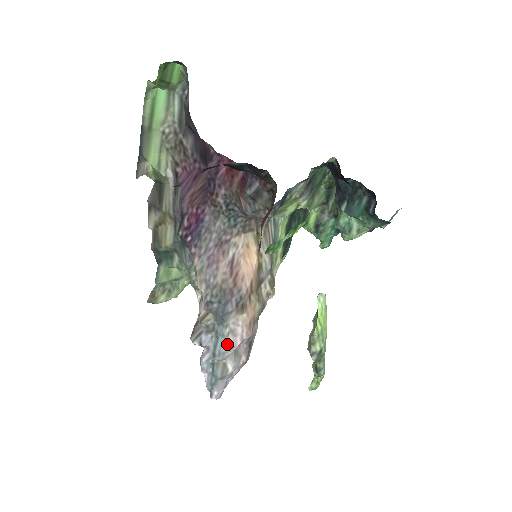
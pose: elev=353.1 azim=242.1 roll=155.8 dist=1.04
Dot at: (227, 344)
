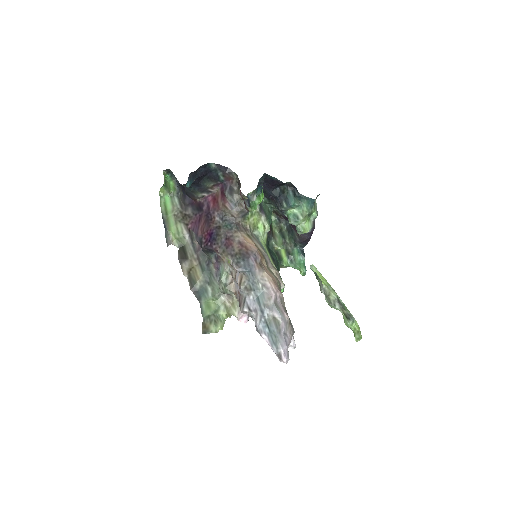
Dot at: (266, 296)
